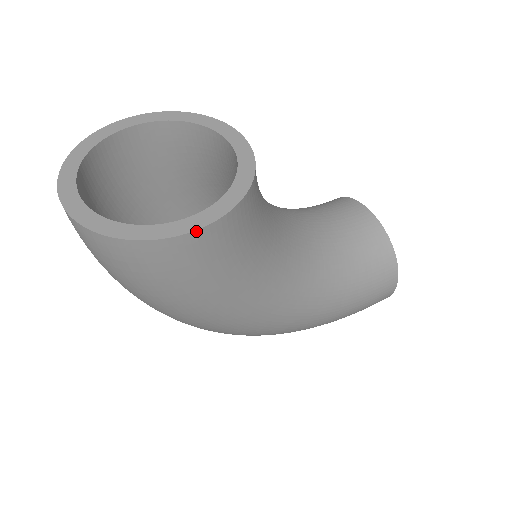
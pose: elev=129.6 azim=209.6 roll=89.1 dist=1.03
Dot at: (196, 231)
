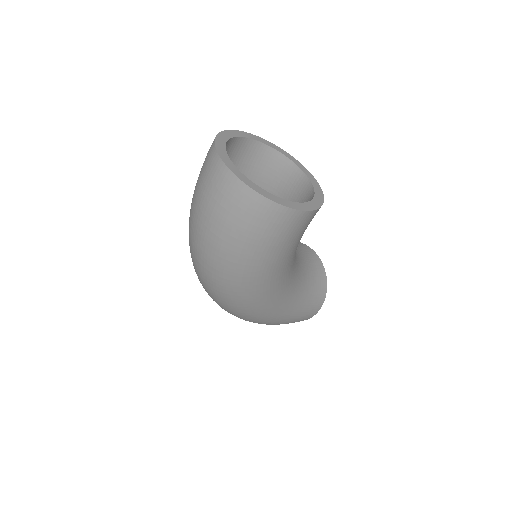
Dot at: (305, 211)
